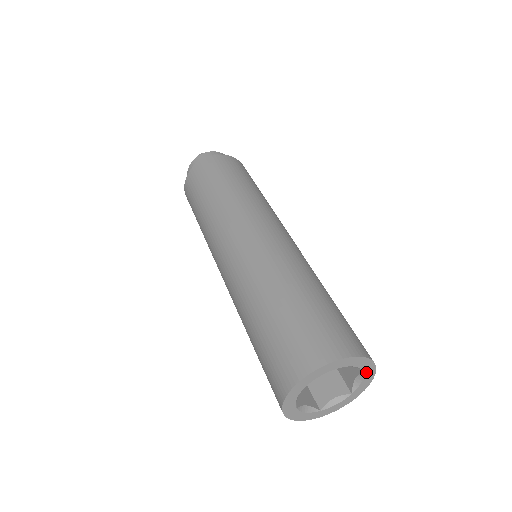
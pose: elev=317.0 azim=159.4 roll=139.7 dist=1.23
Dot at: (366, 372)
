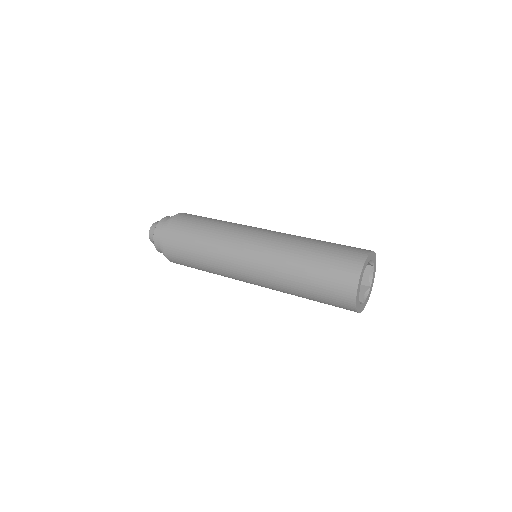
Dot at: (374, 266)
